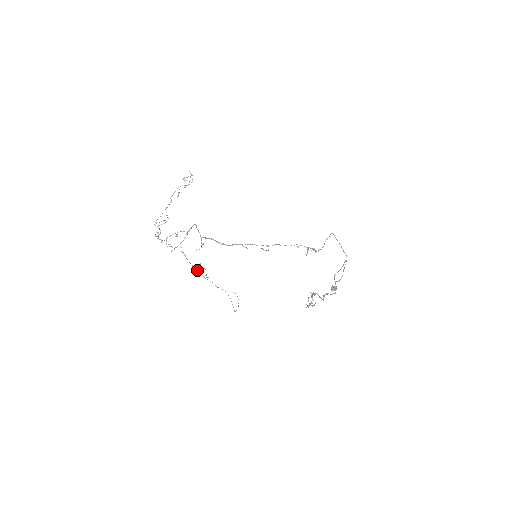
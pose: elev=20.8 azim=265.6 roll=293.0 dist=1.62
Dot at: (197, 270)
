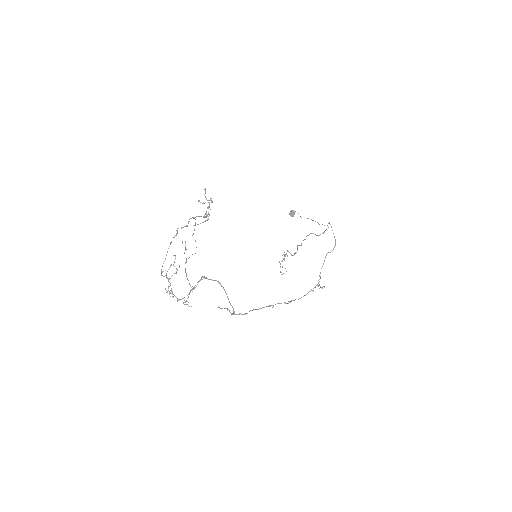
Dot at: occluded
